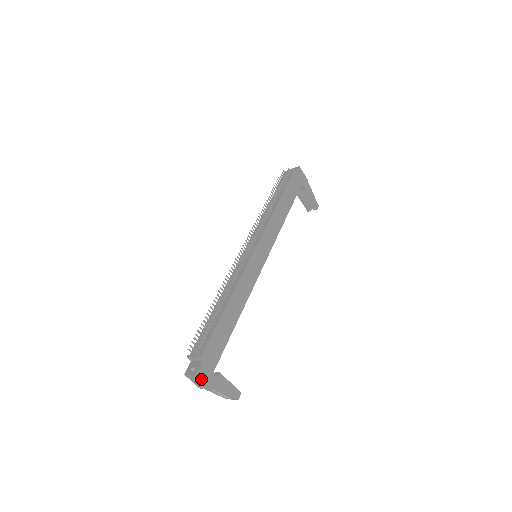
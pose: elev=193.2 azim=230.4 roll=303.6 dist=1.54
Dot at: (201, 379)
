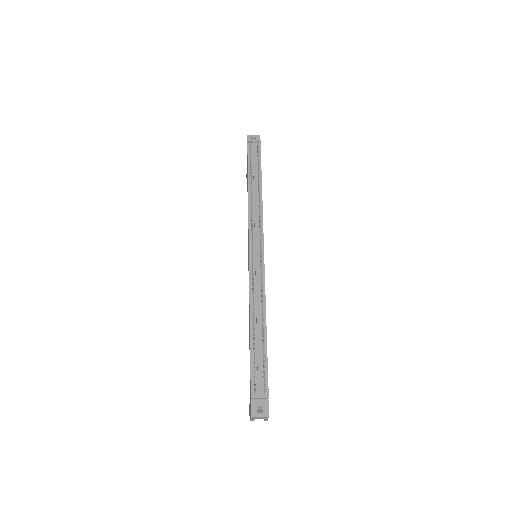
Dot at: (268, 417)
